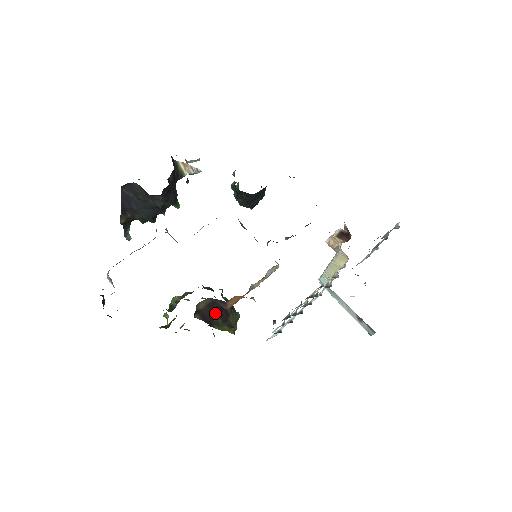
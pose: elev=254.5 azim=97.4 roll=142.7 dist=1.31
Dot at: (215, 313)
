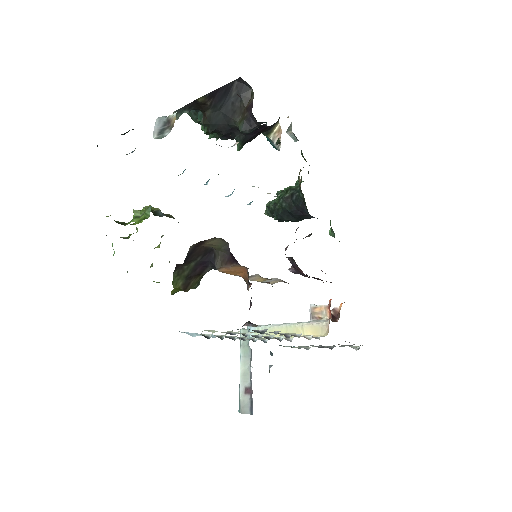
Dot at: (196, 261)
